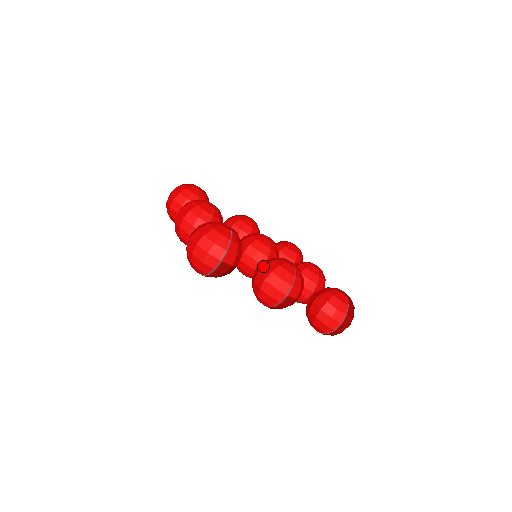
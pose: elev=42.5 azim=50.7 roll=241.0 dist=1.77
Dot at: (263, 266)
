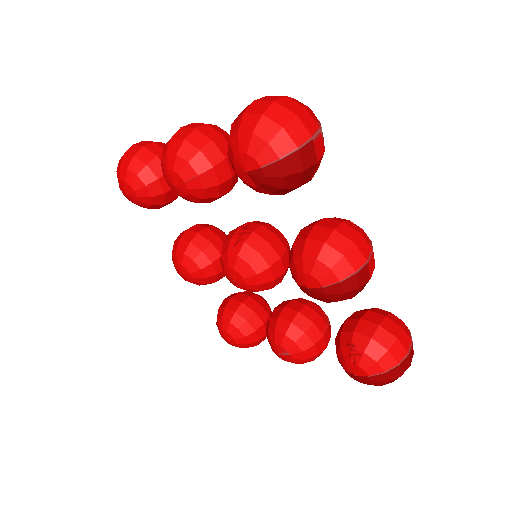
Dot at: occluded
